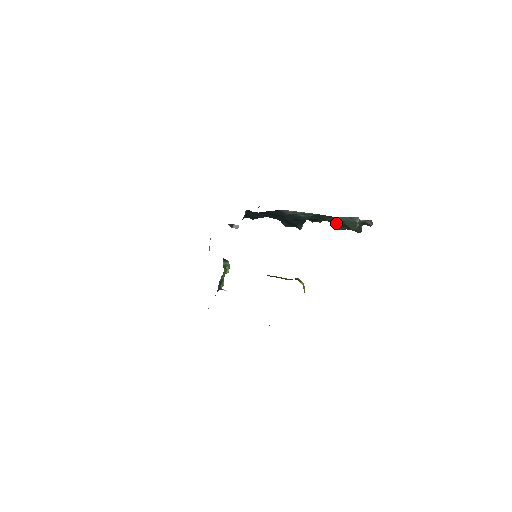
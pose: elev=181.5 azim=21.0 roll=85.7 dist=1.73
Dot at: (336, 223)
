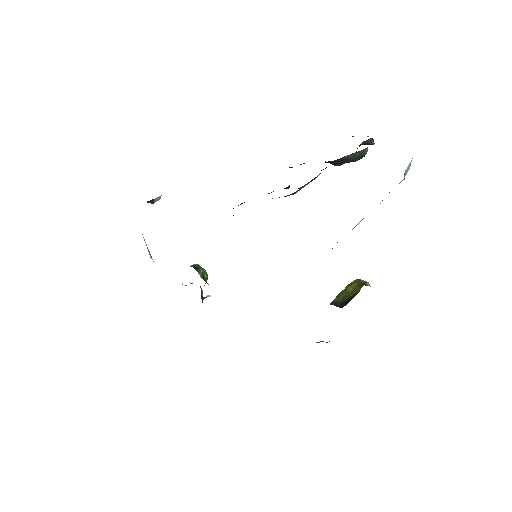
Dot at: (334, 162)
